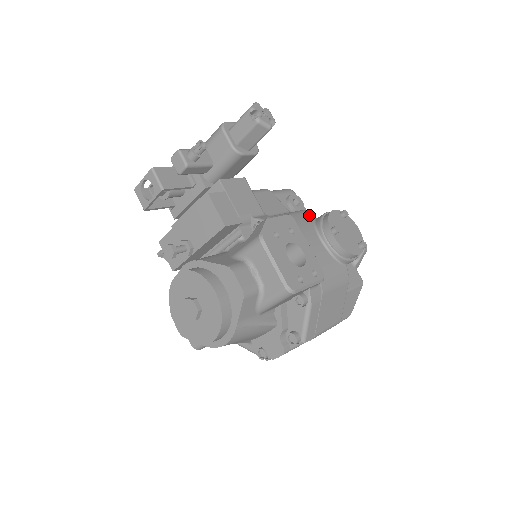
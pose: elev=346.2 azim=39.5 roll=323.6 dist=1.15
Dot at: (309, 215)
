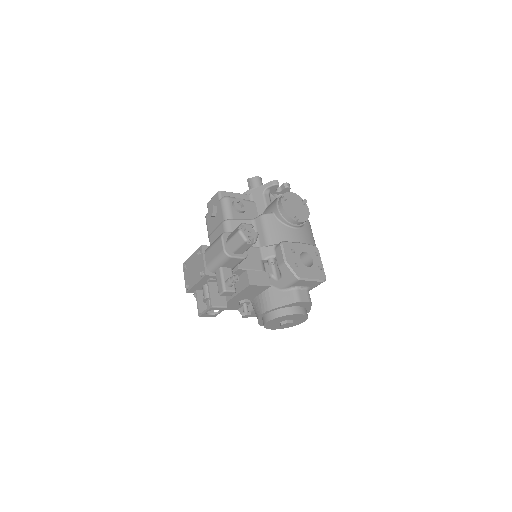
Dot at: (271, 218)
